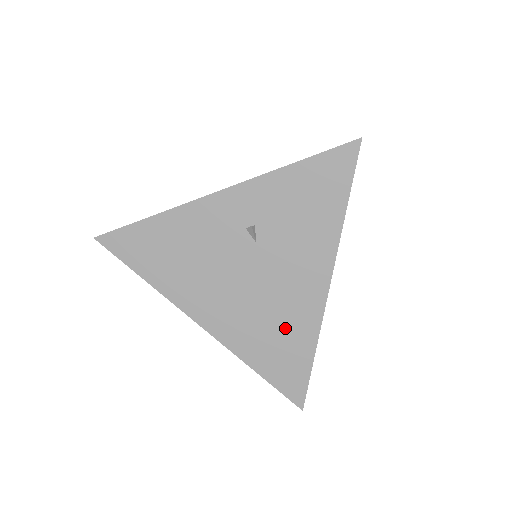
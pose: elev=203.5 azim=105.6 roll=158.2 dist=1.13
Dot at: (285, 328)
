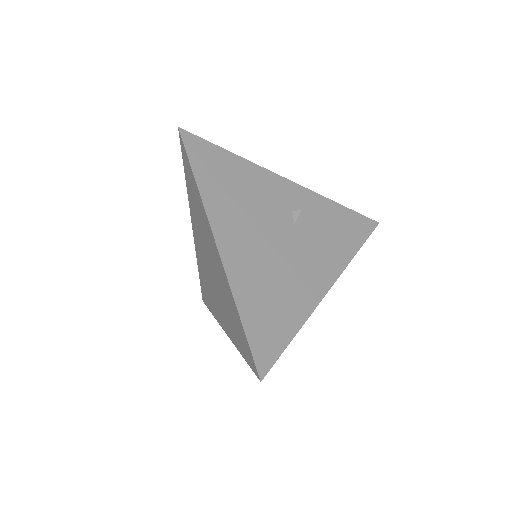
Dot at: (284, 296)
